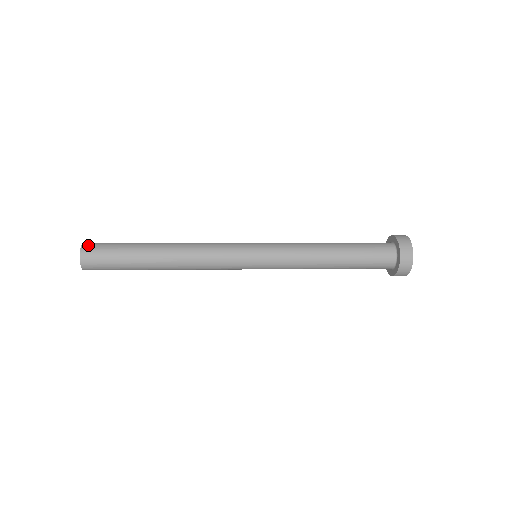
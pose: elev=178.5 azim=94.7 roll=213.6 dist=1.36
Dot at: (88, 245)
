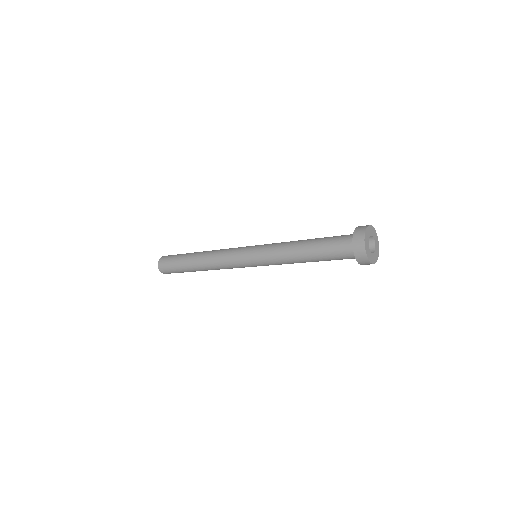
Dot at: occluded
